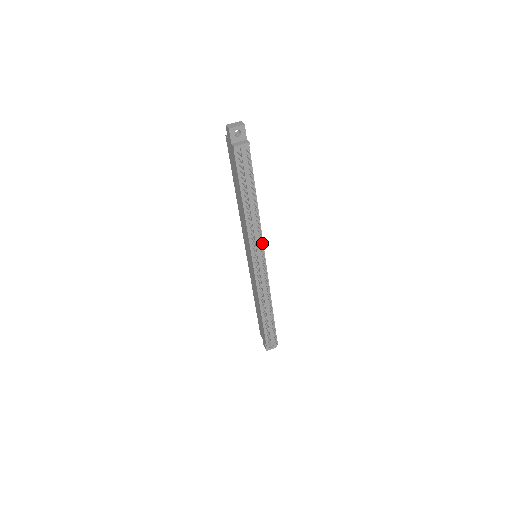
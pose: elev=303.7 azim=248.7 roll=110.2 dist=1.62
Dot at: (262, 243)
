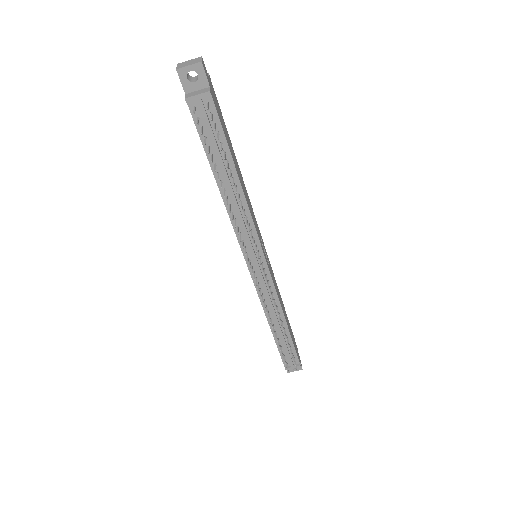
Dot at: (258, 240)
